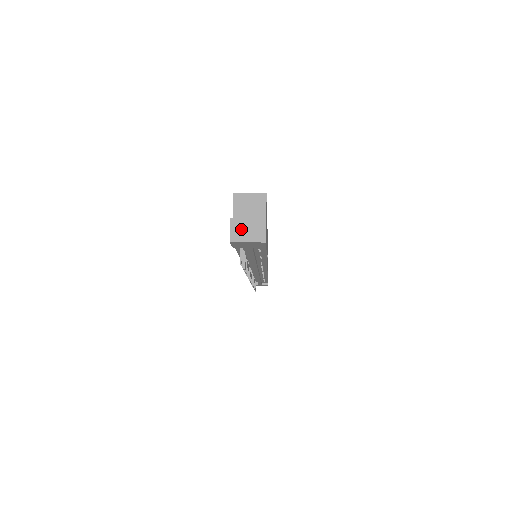
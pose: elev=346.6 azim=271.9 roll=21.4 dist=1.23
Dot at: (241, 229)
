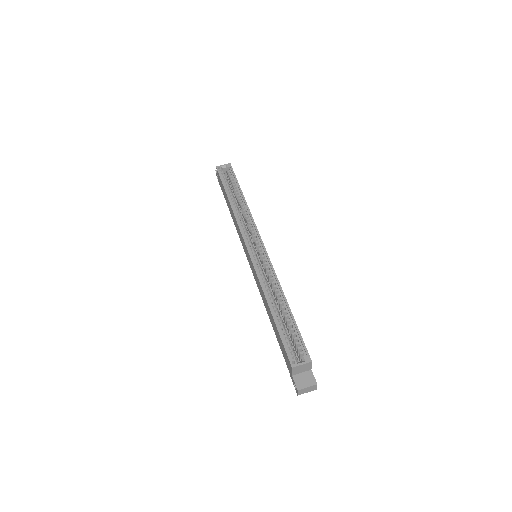
Dot at: (304, 391)
